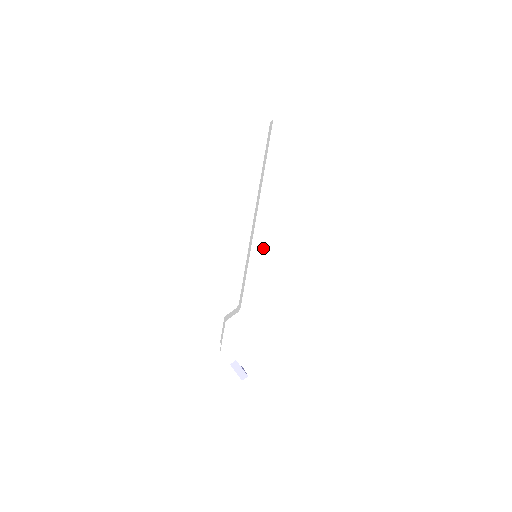
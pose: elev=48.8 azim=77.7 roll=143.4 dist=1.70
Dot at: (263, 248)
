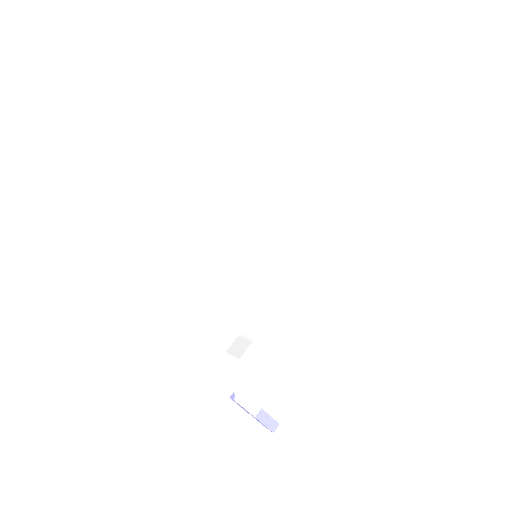
Dot at: (268, 242)
